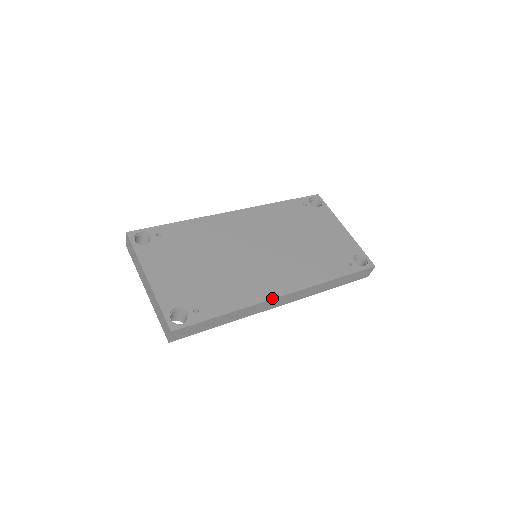
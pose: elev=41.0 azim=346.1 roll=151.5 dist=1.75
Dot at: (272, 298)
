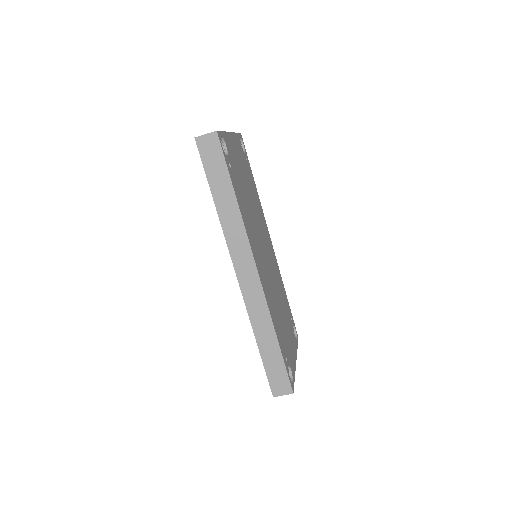
Dot at: (253, 252)
